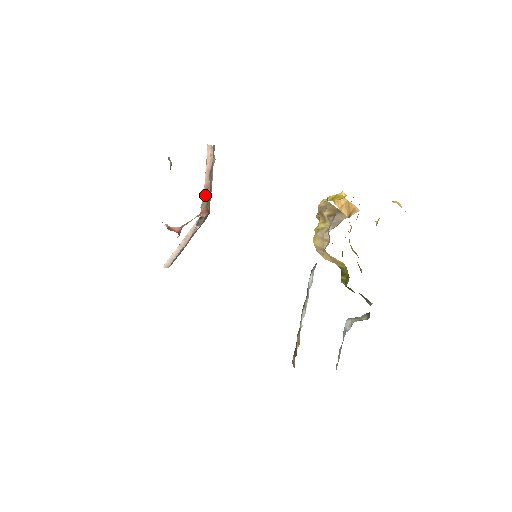
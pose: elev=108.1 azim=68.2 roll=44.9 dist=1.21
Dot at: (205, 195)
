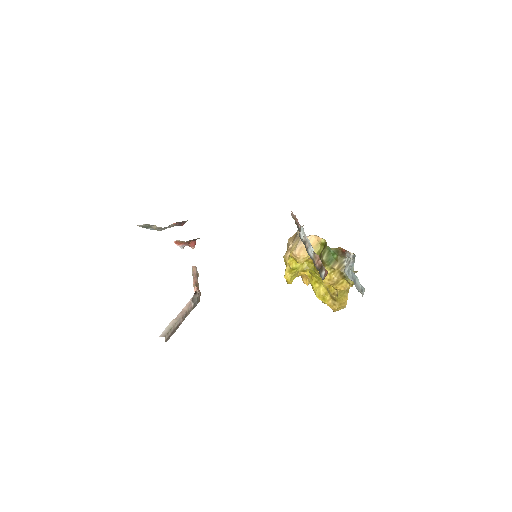
Dot at: occluded
